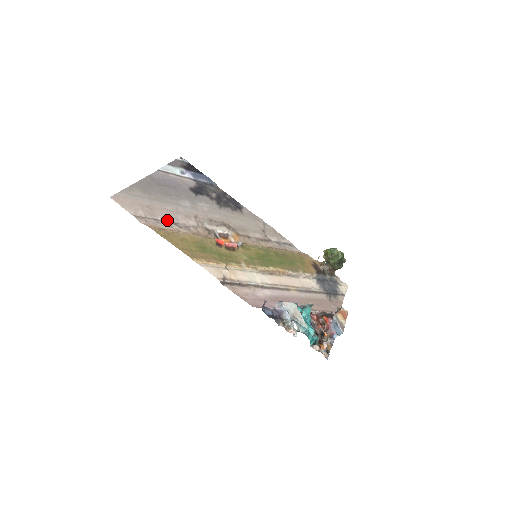
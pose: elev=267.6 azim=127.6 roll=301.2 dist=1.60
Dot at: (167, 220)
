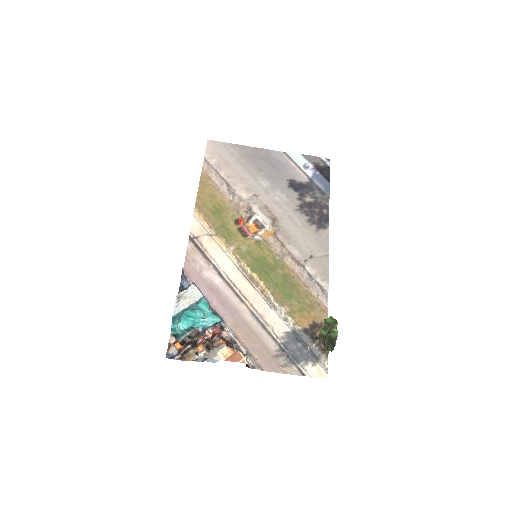
Dot at: (225, 178)
